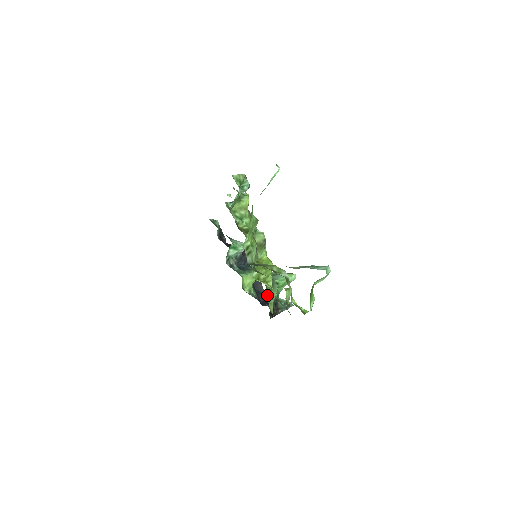
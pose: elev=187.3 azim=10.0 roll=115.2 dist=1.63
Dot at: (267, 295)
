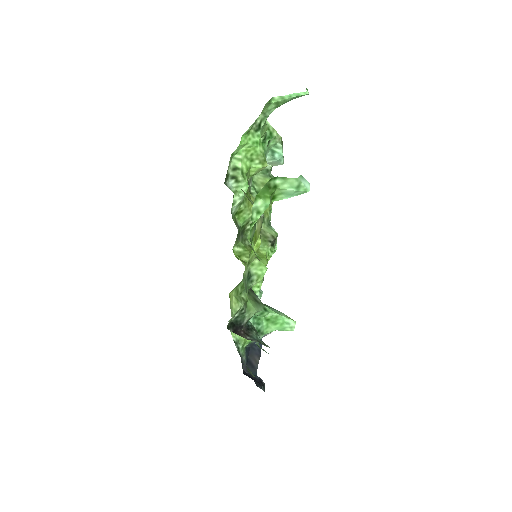
Dot at: (240, 293)
